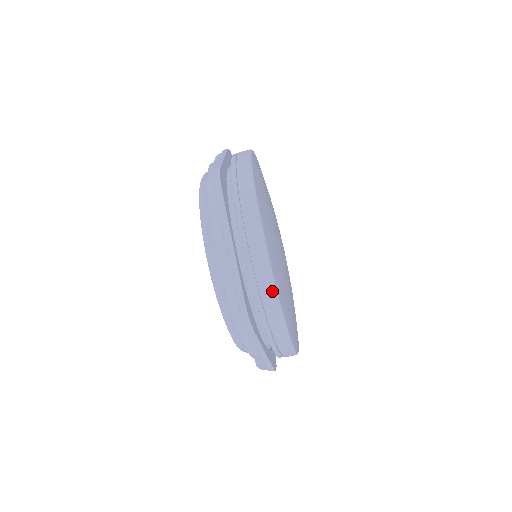
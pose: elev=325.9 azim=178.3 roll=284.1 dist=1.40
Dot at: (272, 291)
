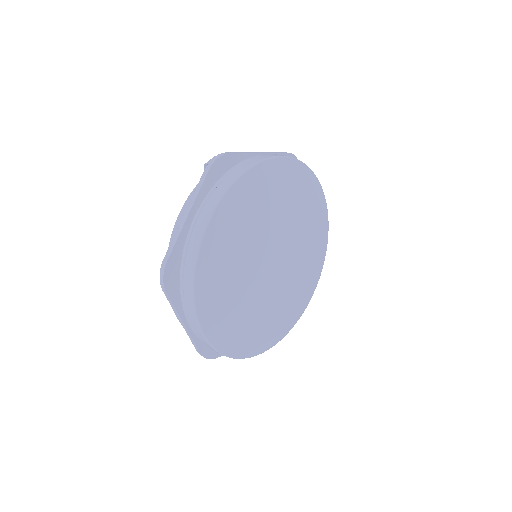
Dot at: (221, 354)
